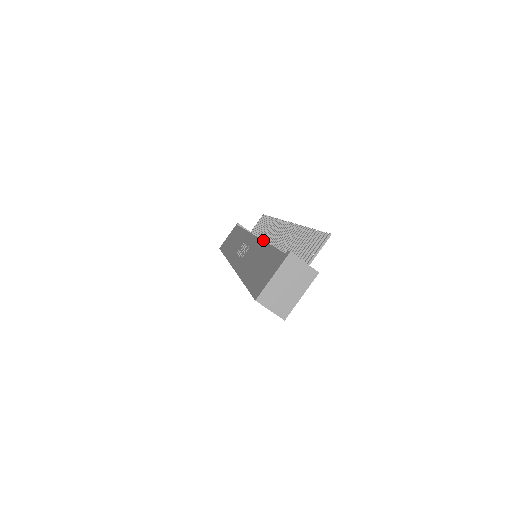
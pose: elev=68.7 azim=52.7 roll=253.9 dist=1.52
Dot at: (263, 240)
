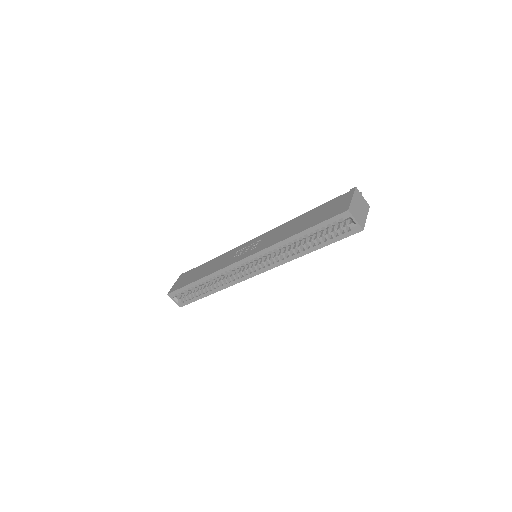
Dot at: occluded
